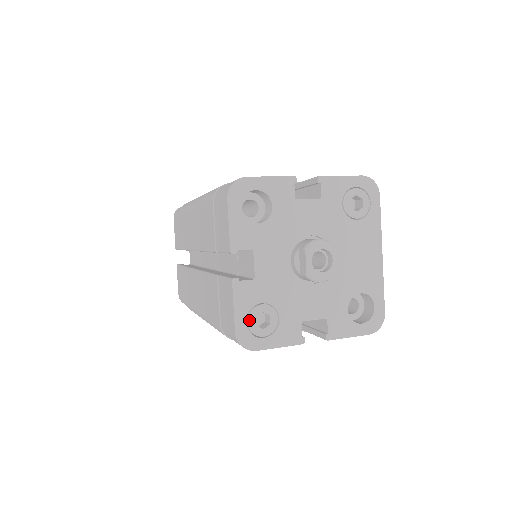
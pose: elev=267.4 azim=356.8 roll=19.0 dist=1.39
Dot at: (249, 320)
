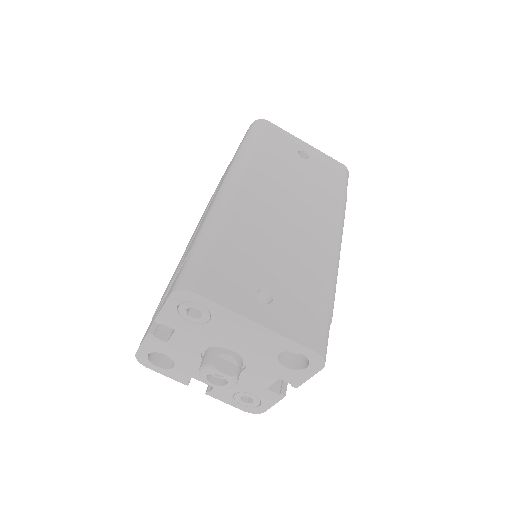
Dot at: (240, 403)
